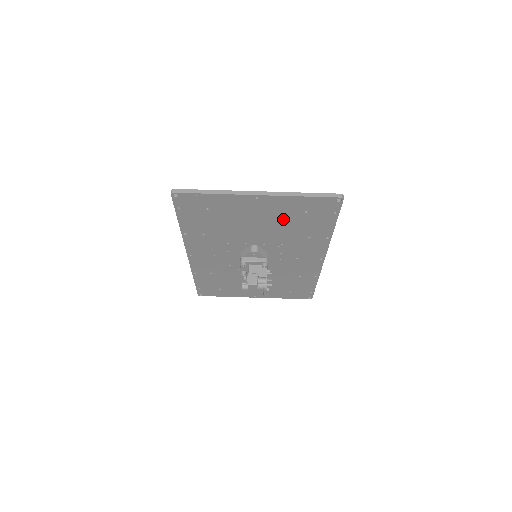
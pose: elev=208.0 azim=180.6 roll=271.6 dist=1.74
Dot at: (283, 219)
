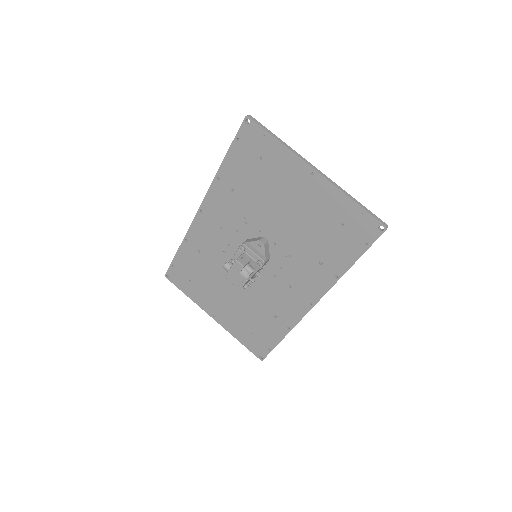
Dot at: (315, 220)
